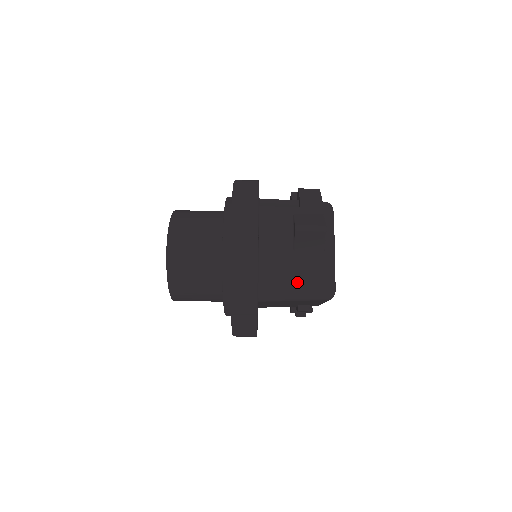
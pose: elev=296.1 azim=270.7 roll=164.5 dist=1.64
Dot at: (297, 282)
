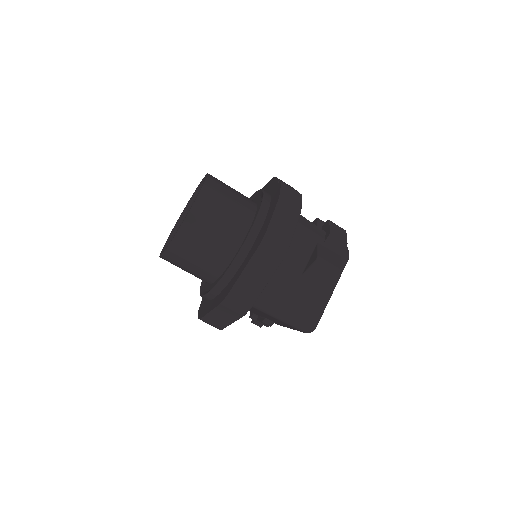
Dot at: (290, 305)
